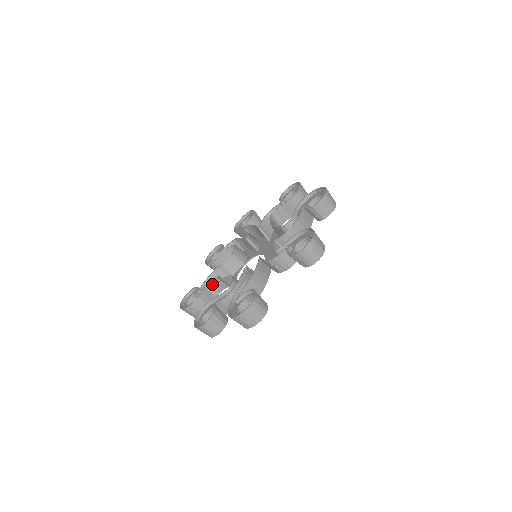
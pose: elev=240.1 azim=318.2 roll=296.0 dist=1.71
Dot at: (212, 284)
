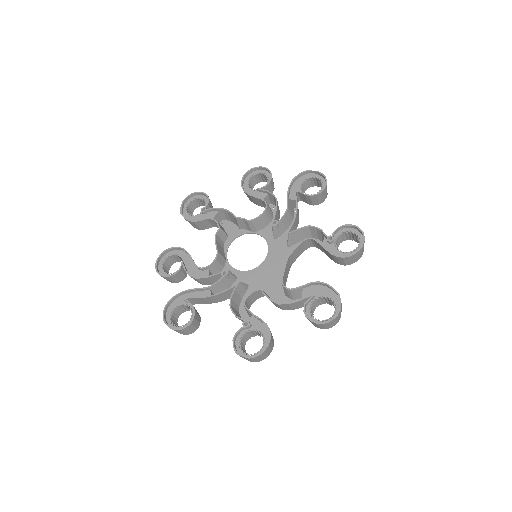
Dot at: (215, 221)
